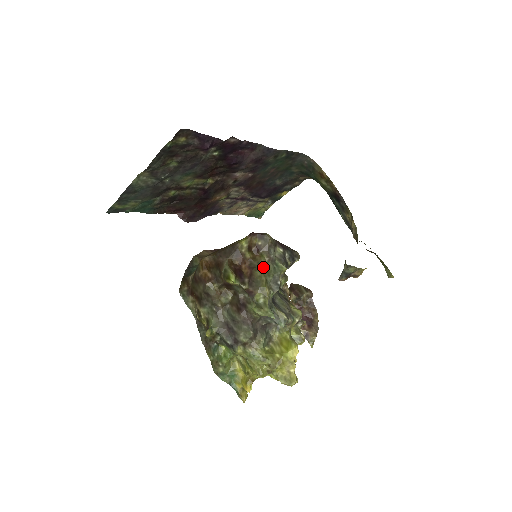
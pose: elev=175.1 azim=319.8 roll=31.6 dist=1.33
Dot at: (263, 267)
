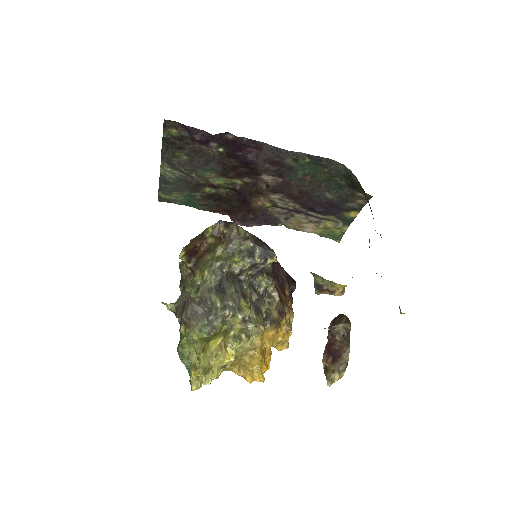
Dot at: (217, 253)
